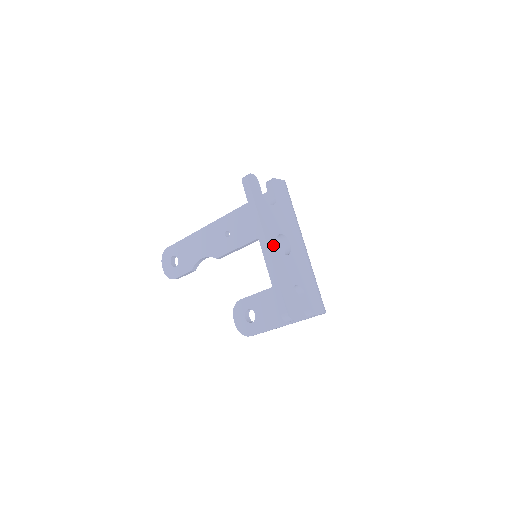
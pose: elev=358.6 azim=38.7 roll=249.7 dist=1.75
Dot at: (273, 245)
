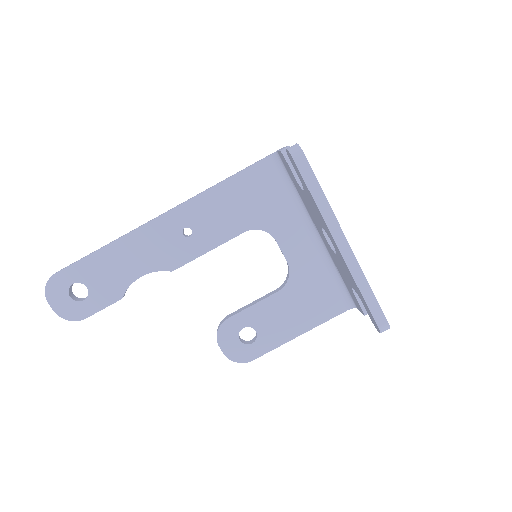
Dot at: occluded
